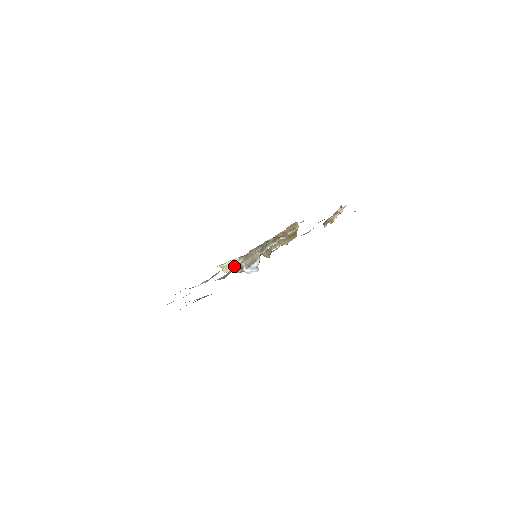
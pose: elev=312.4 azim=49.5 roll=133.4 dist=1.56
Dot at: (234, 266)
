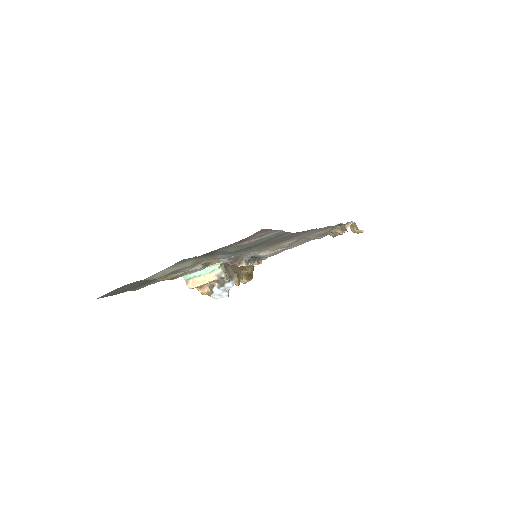
Dot at: (208, 277)
